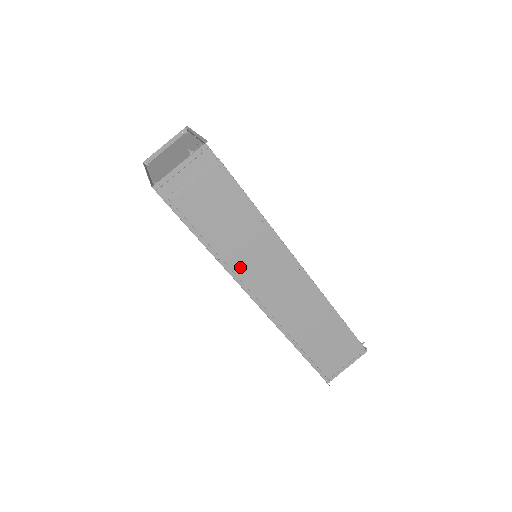
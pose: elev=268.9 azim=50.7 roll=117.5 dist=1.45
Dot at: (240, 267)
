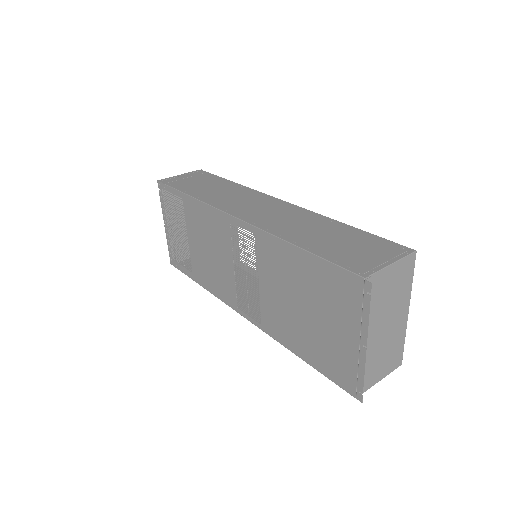
Dot at: (220, 202)
